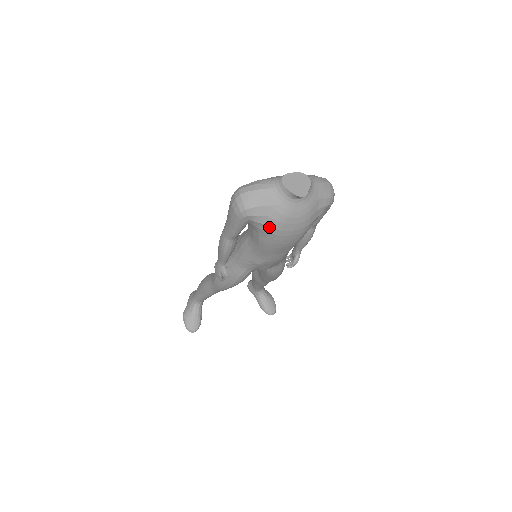
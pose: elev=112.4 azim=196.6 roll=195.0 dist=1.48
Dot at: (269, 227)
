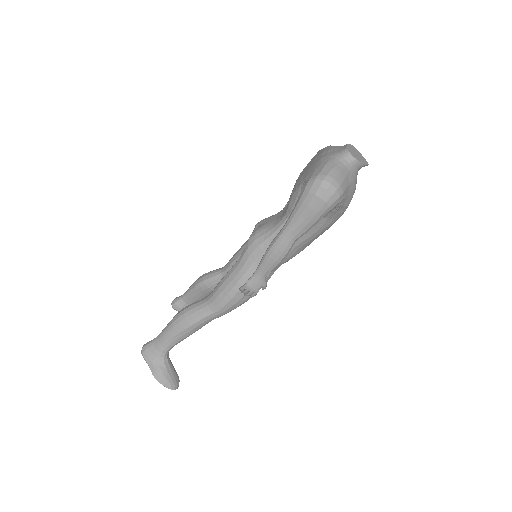
Dot at: (344, 207)
